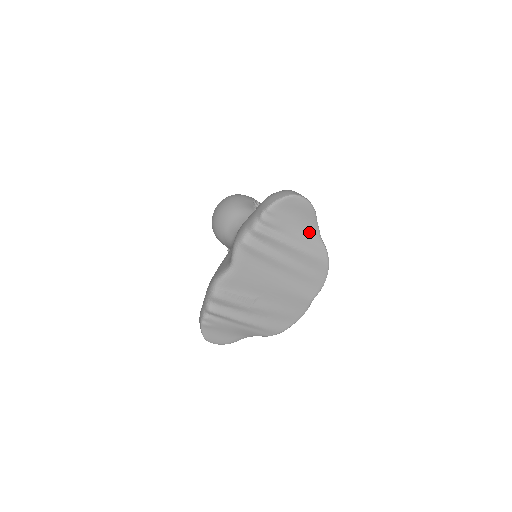
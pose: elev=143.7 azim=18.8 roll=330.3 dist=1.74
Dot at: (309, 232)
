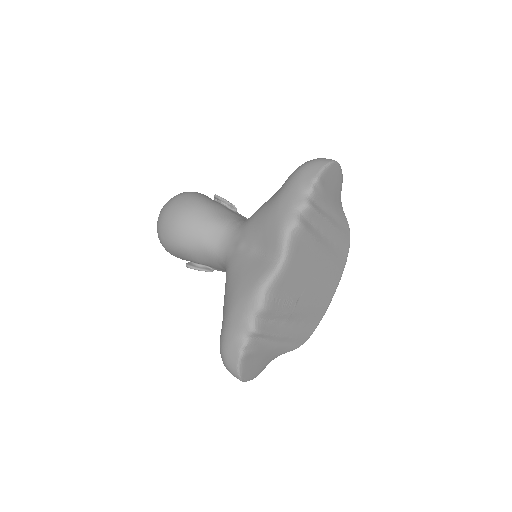
Dot at: (339, 206)
